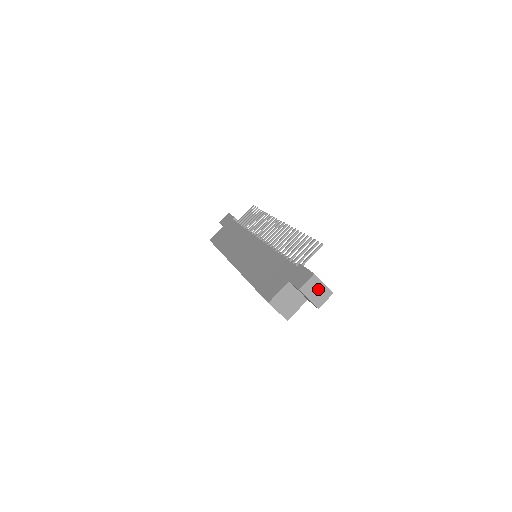
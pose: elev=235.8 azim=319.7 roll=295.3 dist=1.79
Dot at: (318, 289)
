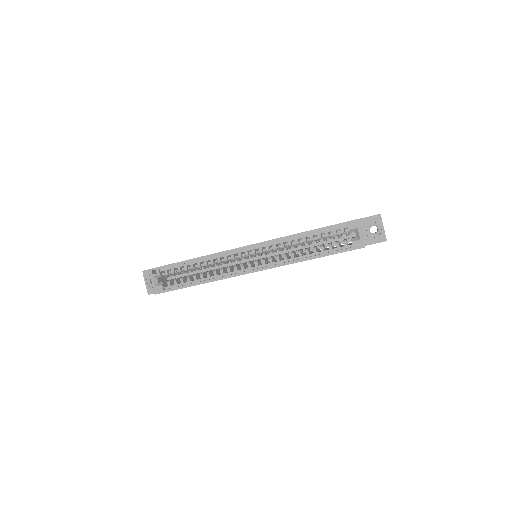
Dot at: occluded
